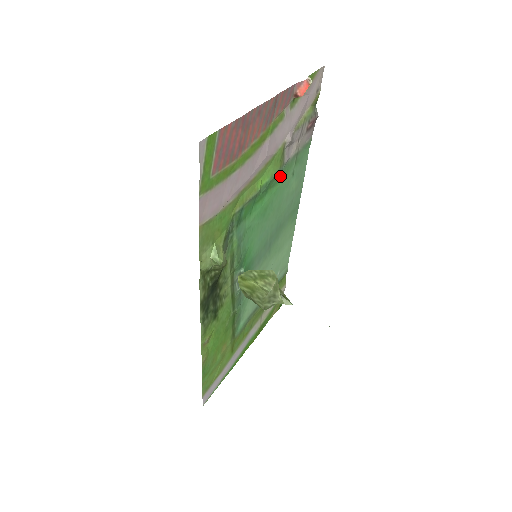
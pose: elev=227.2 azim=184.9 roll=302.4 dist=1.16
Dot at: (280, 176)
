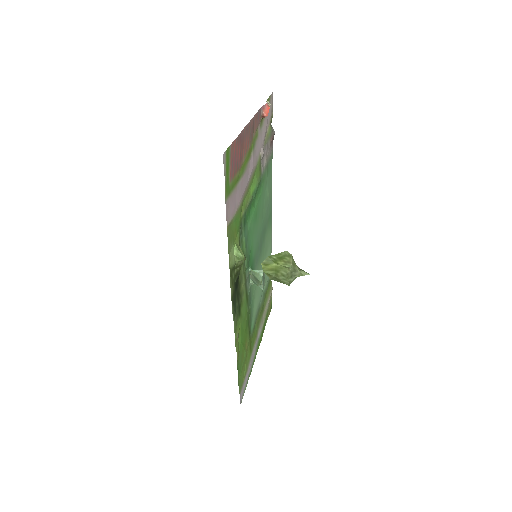
Dot at: (260, 185)
